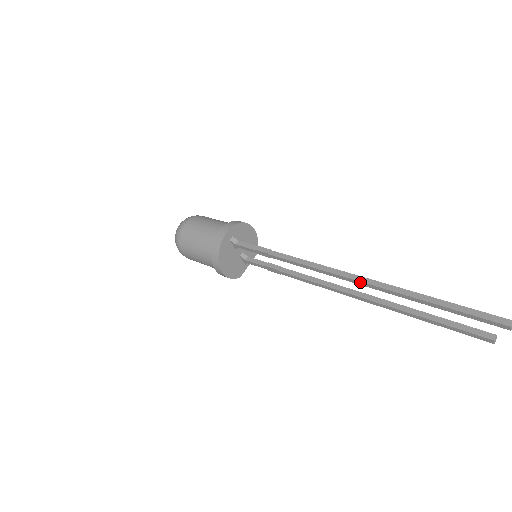
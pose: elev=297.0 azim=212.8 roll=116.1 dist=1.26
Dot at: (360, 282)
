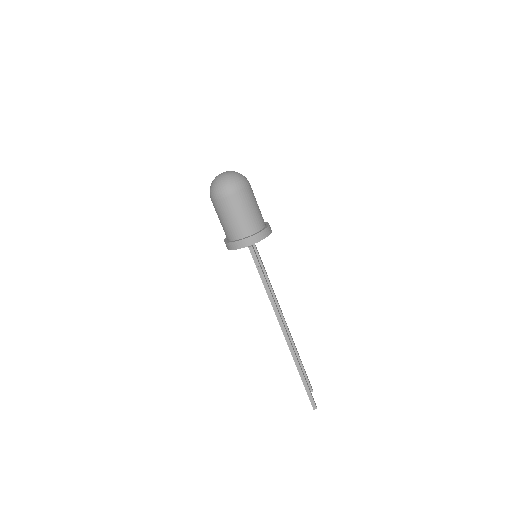
Dot at: (287, 342)
